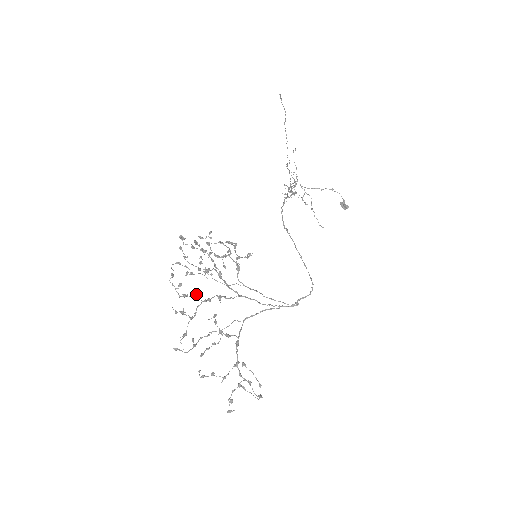
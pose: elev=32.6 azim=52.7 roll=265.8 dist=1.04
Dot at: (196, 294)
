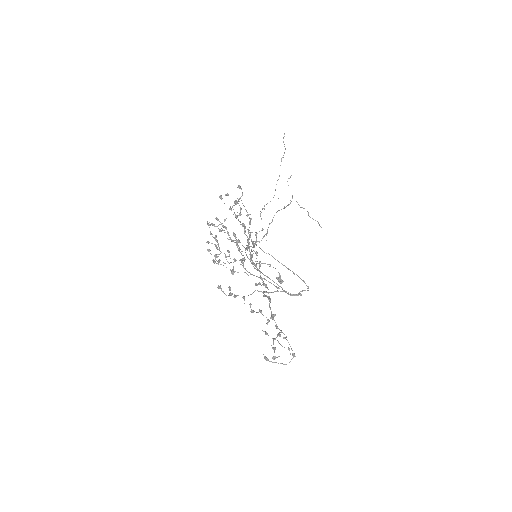
Dot at: (249, 230)
